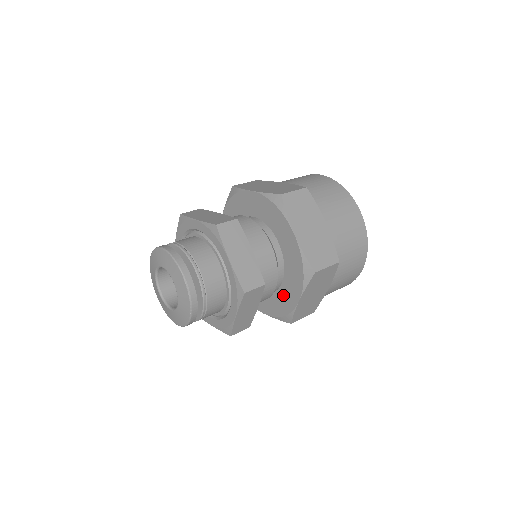
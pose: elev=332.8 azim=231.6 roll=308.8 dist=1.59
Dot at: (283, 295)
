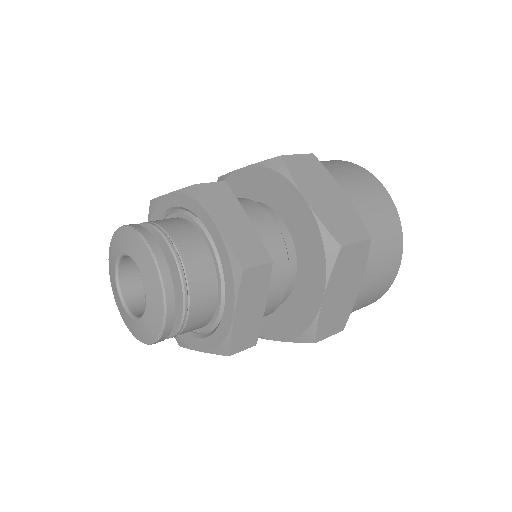
Dot at: occluded
